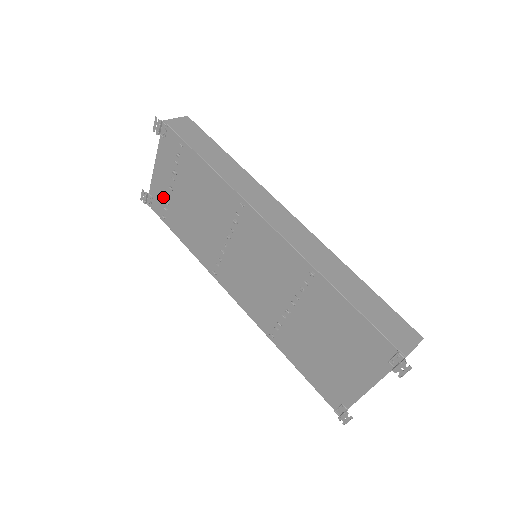
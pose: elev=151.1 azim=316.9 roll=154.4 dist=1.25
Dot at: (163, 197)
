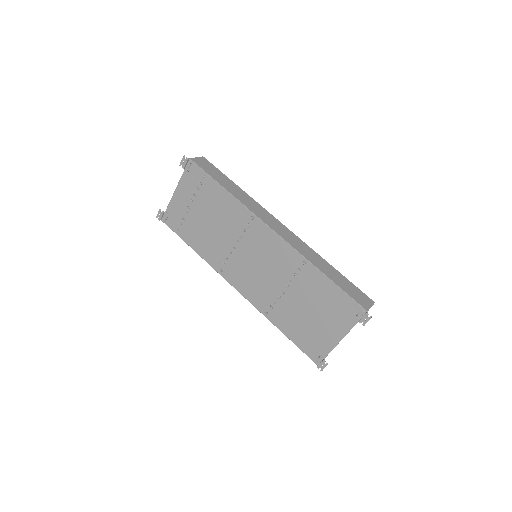
Dot at: (179, 215)
